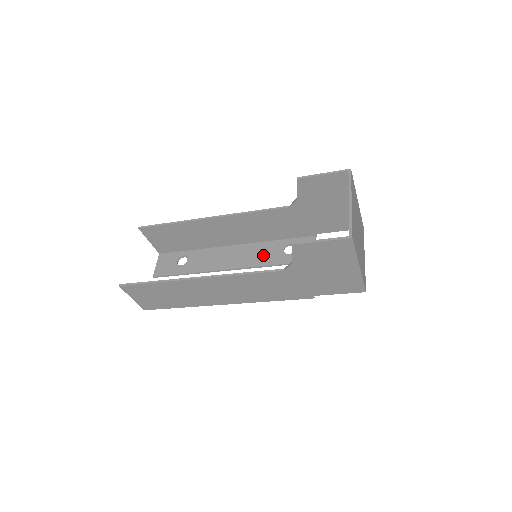
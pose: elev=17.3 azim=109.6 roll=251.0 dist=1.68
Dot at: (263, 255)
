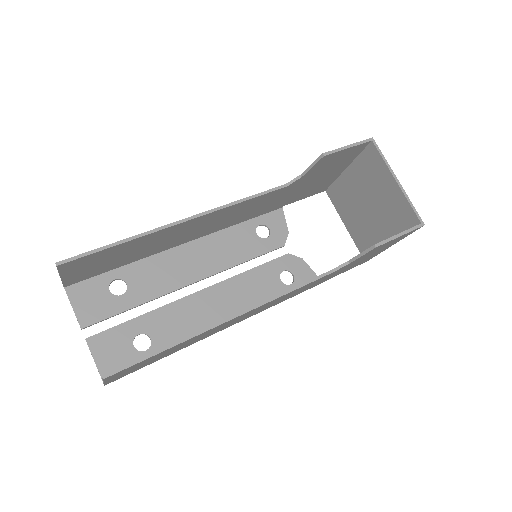
Dot at: (236, 247)
